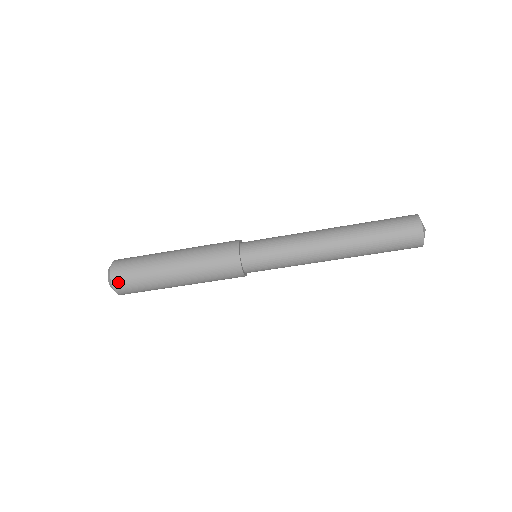
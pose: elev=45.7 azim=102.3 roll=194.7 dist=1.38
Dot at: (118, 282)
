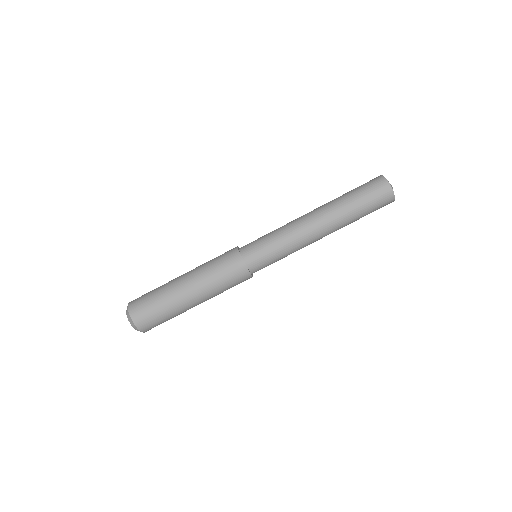
Dot at: (134, 300)
